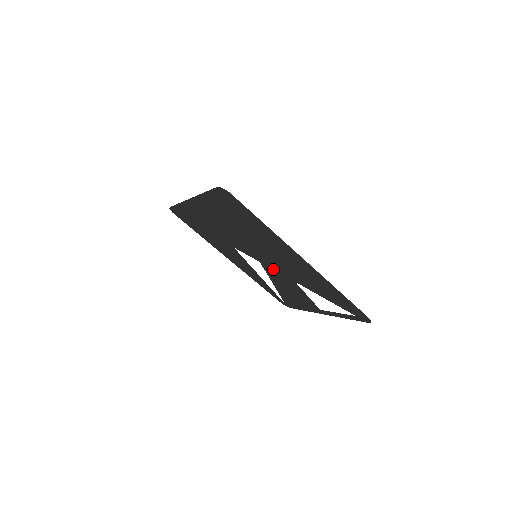
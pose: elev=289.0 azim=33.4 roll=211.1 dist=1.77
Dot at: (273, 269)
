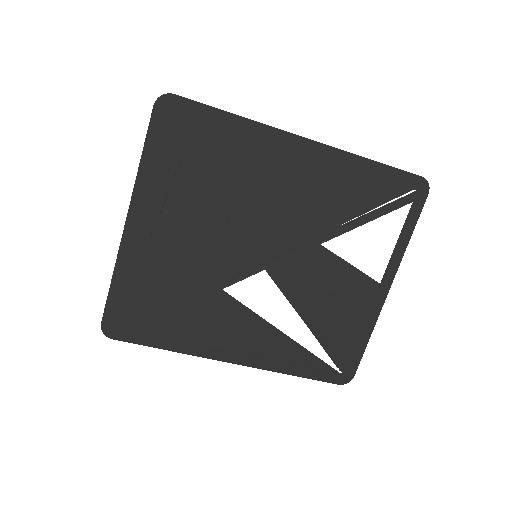
Dot at: (288, 258)
